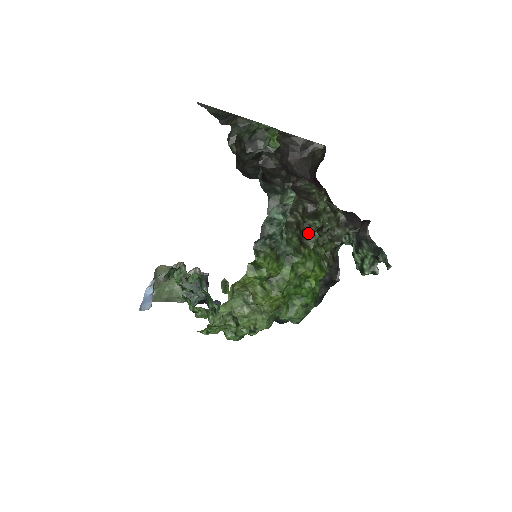
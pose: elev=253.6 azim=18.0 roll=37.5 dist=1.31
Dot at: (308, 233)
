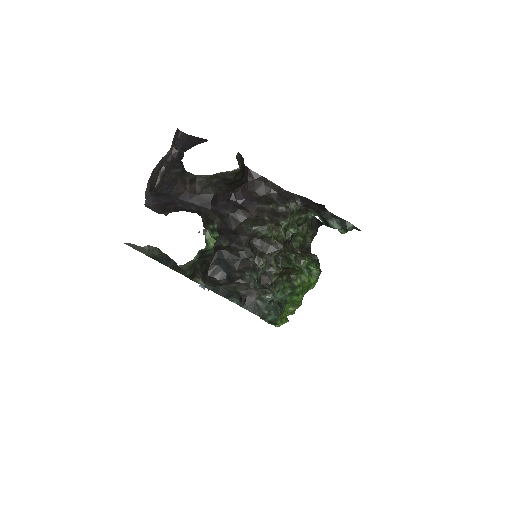
Dot at: (290, 270)
